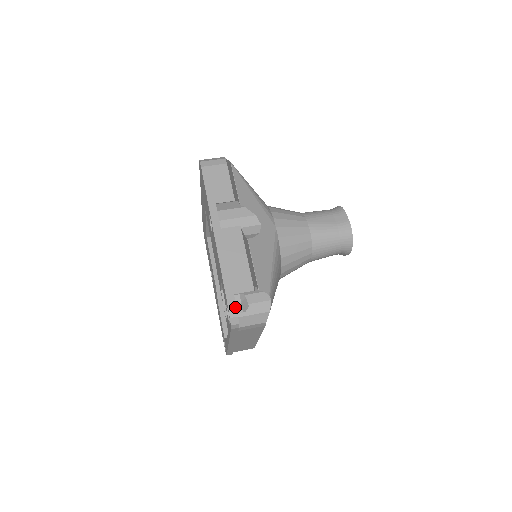
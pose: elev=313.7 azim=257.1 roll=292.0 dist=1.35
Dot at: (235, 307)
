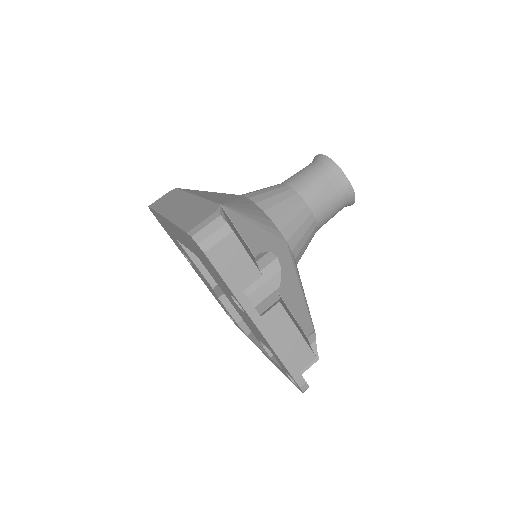
Dot at: (305, 383)
